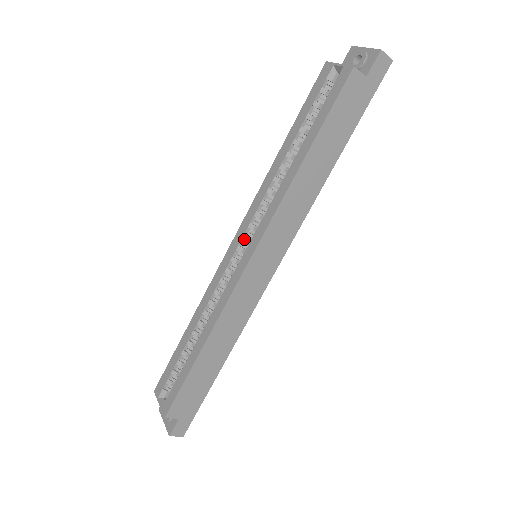
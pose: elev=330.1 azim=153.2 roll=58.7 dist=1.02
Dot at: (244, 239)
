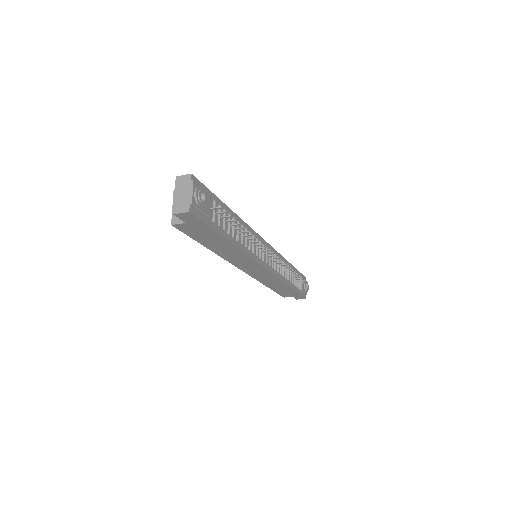
Dot at: occluded
